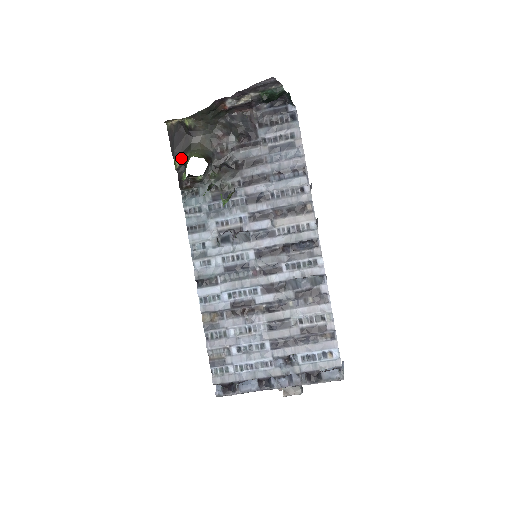
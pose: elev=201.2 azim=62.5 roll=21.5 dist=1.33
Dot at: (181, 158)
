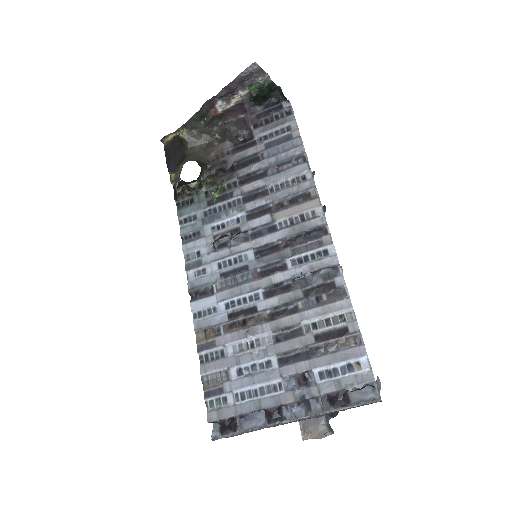
Dot at: (176, 170)
